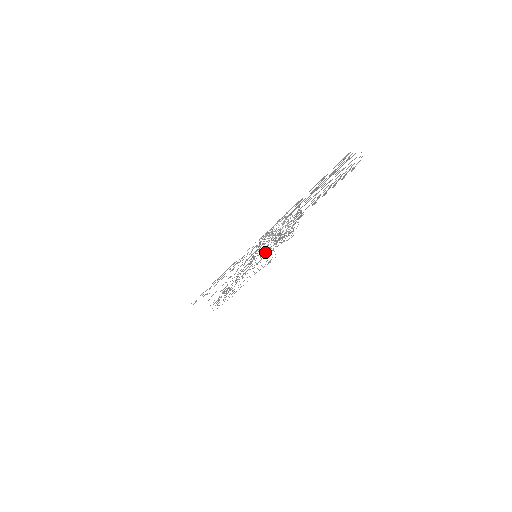
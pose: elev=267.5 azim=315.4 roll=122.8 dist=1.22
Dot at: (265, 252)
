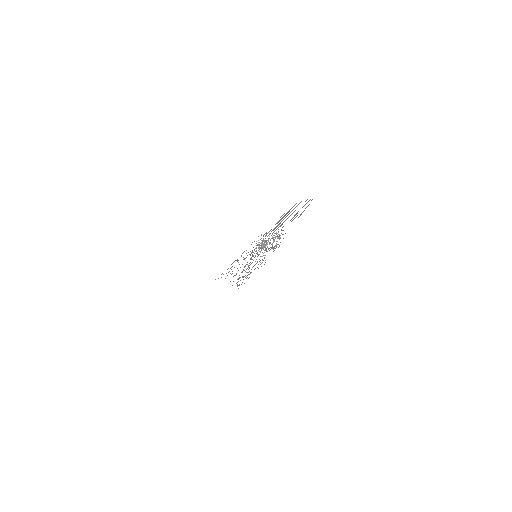
Dot at: occluded
